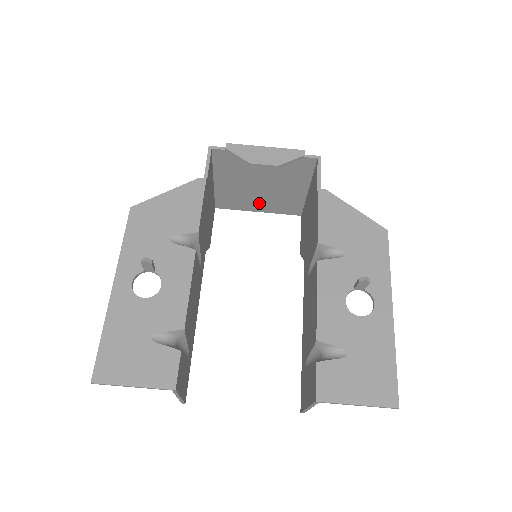
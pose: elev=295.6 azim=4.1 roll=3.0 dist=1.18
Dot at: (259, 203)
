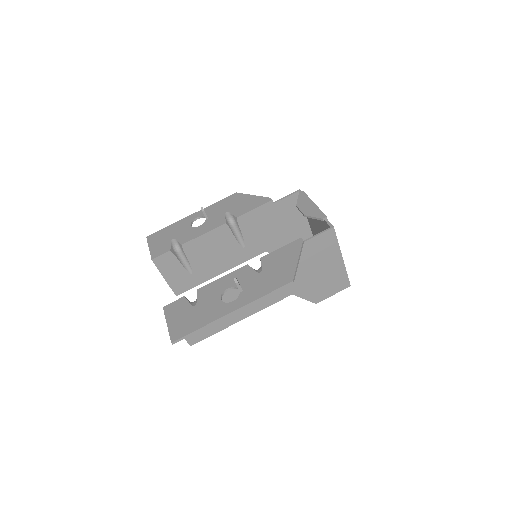
Dot at: occluded
